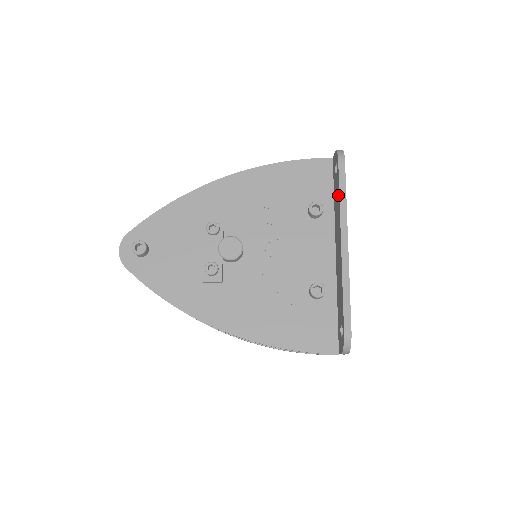
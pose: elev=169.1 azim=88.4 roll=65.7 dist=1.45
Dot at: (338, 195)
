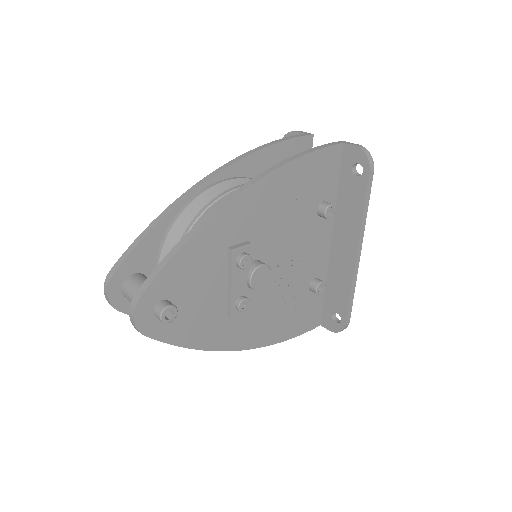
Dot at: (360, 206)
